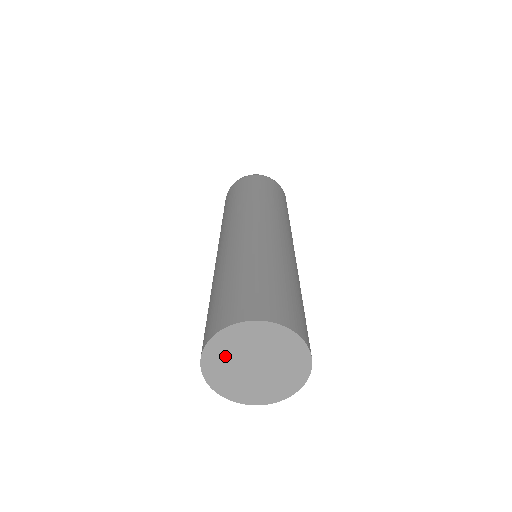
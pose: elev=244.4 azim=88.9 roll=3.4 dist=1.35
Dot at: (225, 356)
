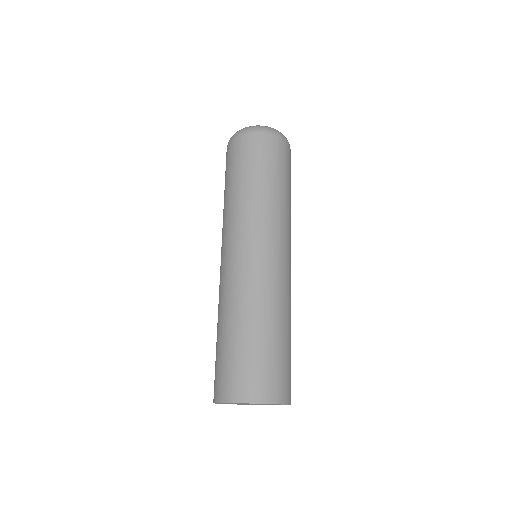
Dot at: (231, 403)
